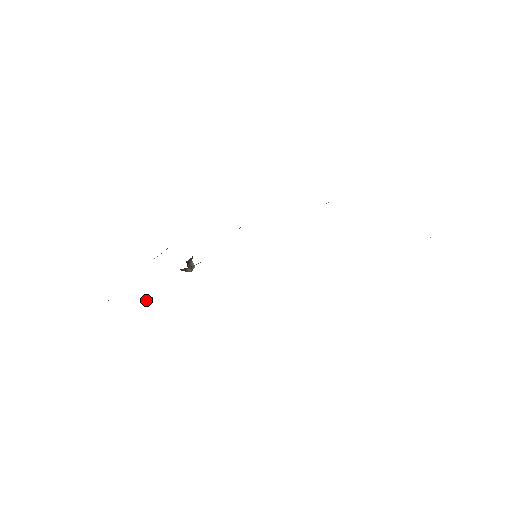
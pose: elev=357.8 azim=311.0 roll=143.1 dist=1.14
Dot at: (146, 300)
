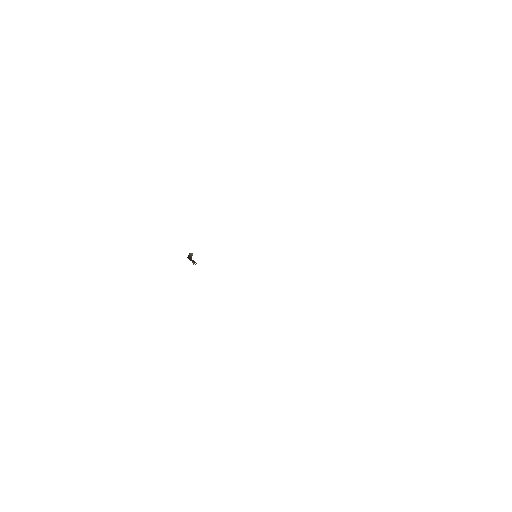
Dot at: occluded
